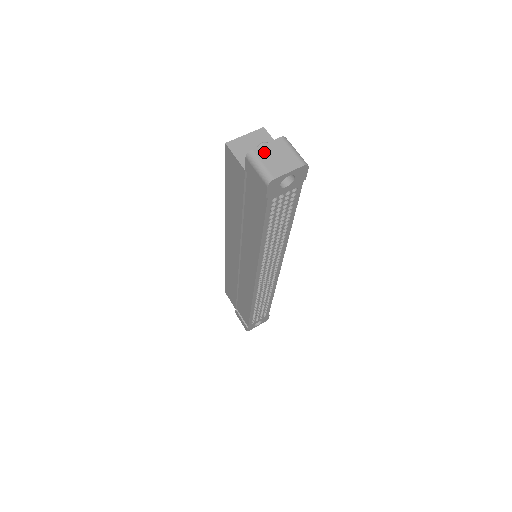
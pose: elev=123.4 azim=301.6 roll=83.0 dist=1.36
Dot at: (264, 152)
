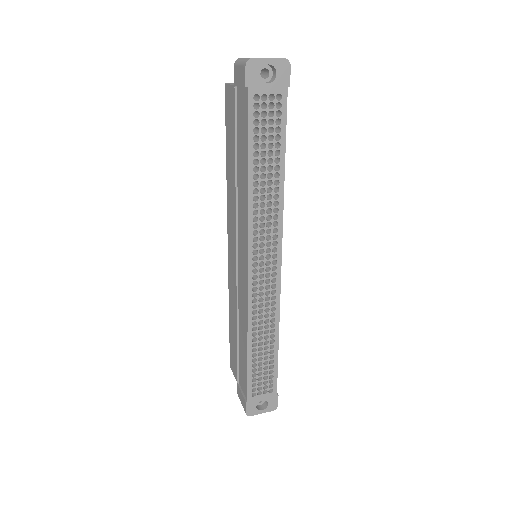
Dot at: occluded
